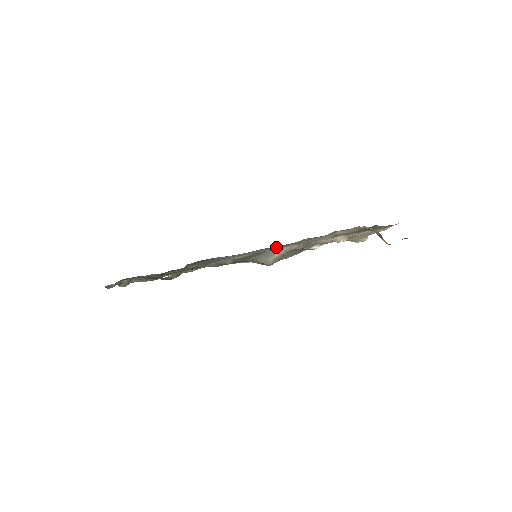
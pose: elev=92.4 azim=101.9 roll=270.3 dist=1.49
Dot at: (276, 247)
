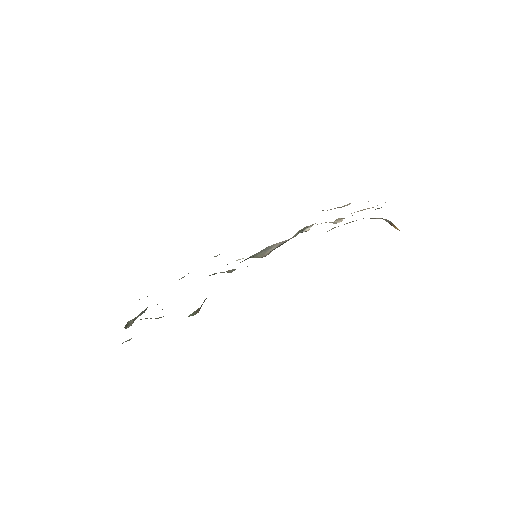
Dot at: occluded
